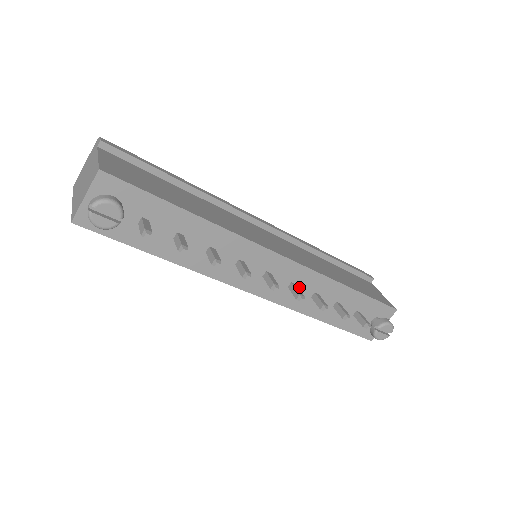
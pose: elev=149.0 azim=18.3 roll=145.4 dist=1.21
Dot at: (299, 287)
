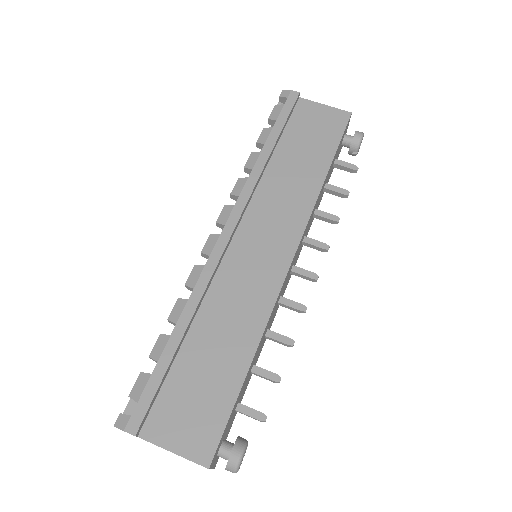
Dot at: (306, 232)
